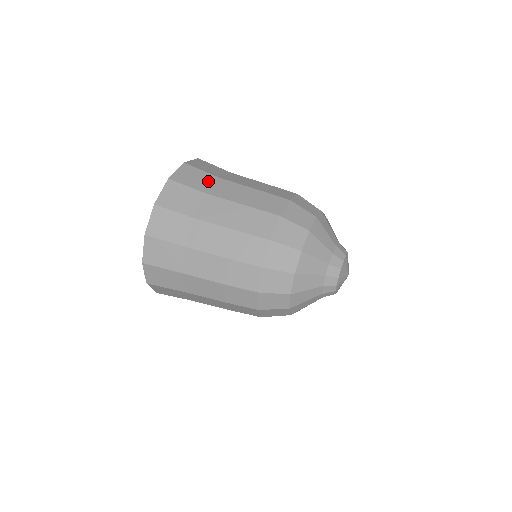
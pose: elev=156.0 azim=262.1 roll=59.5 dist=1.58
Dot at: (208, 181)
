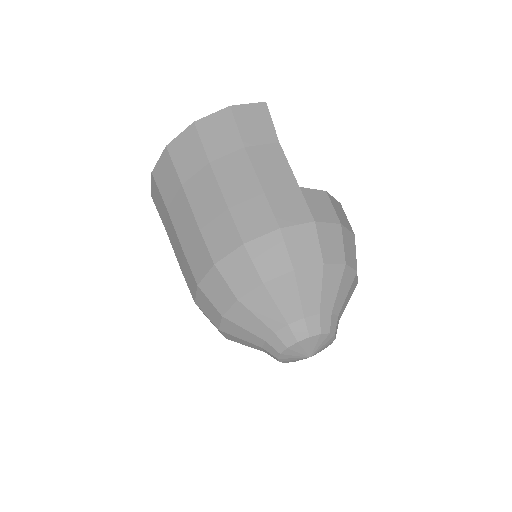
Dot at: (228, 146)
